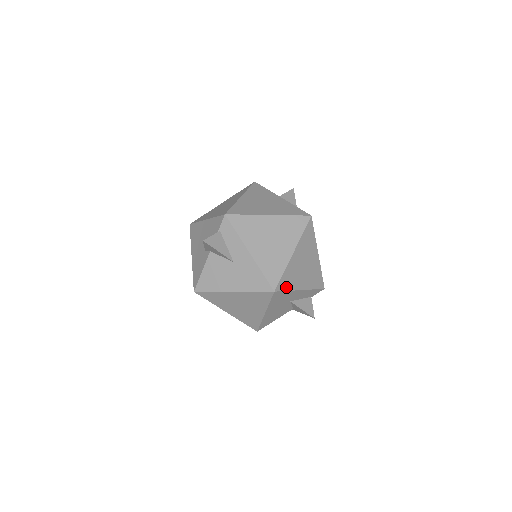
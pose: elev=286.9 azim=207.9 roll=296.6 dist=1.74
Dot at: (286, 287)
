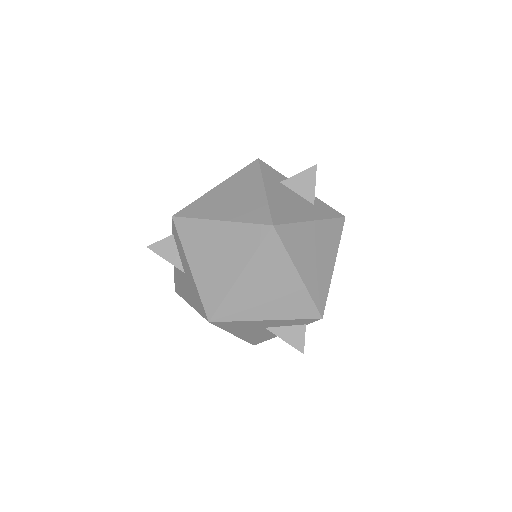
Dot at: (233, 317)
